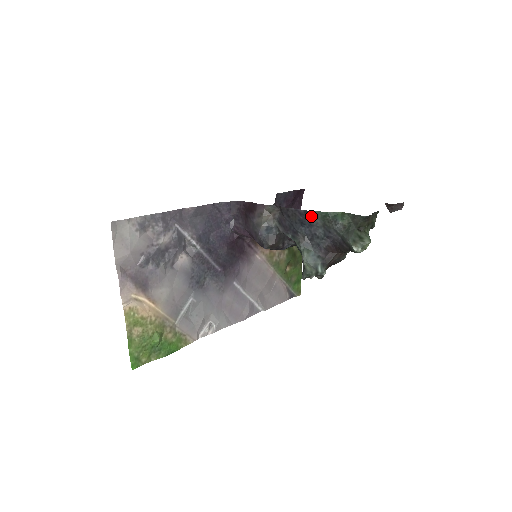
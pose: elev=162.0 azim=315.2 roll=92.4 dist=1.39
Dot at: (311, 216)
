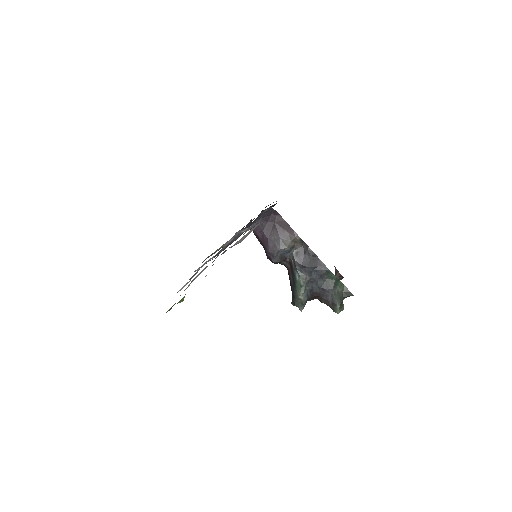
Dot at: (326, 272)
